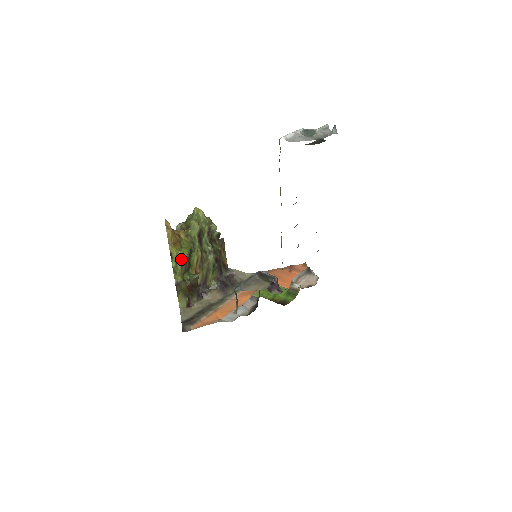
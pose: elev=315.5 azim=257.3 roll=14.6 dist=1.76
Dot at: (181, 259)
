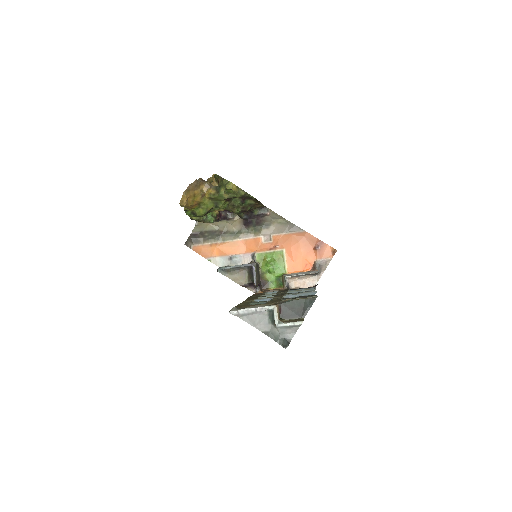
Dot at: (195, 215)
